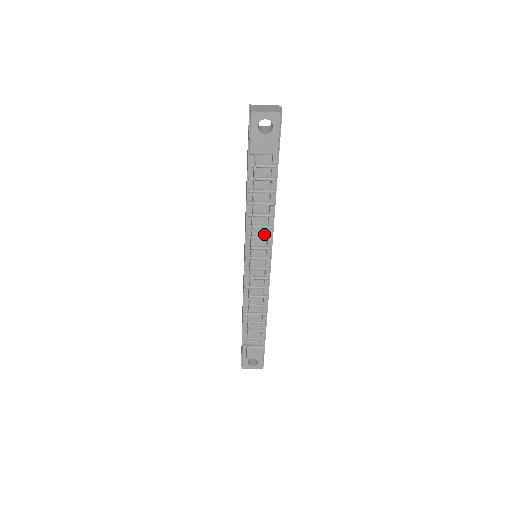
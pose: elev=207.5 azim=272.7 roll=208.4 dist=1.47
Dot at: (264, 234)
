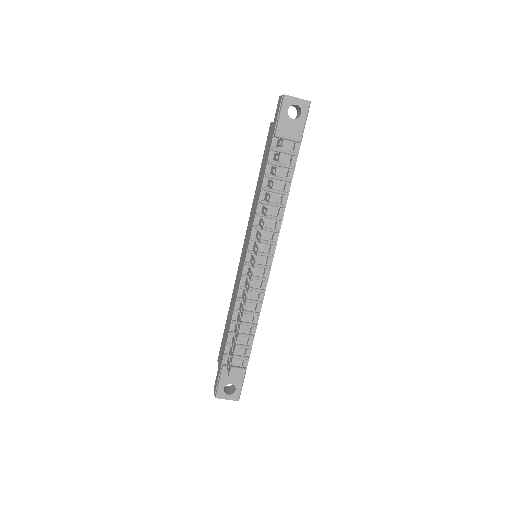
Dot at: (272, 226)
